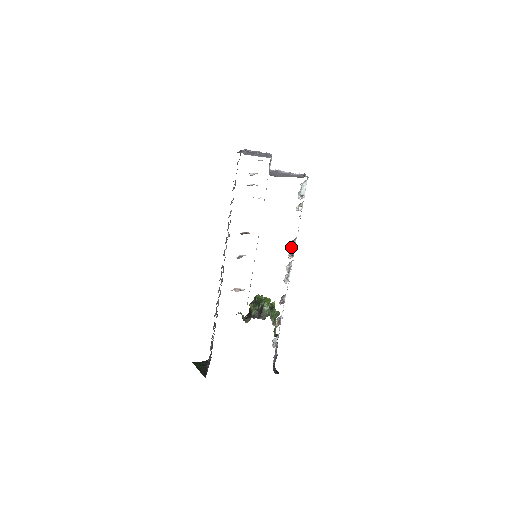
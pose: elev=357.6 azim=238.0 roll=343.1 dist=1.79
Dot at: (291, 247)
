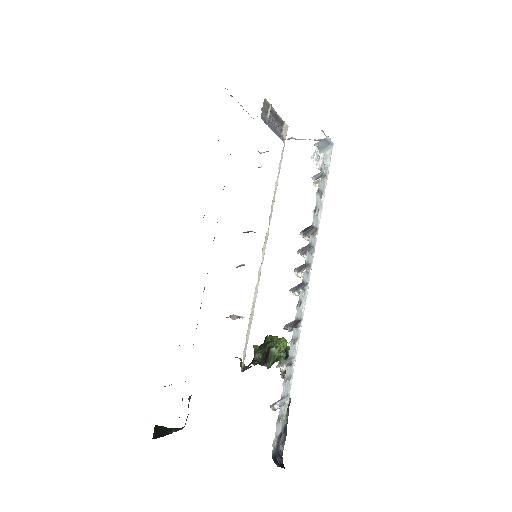
Dot at: (302, 236)
